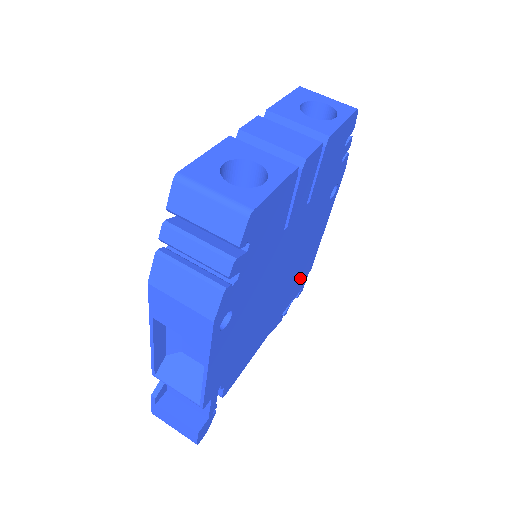
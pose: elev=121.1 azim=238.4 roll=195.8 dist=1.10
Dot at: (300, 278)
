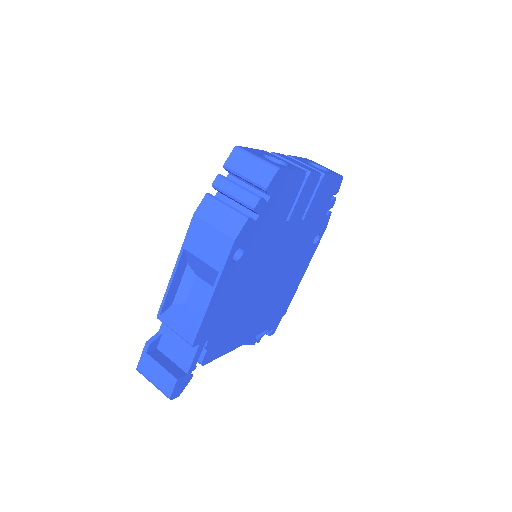
Dot at: (277, 309)
